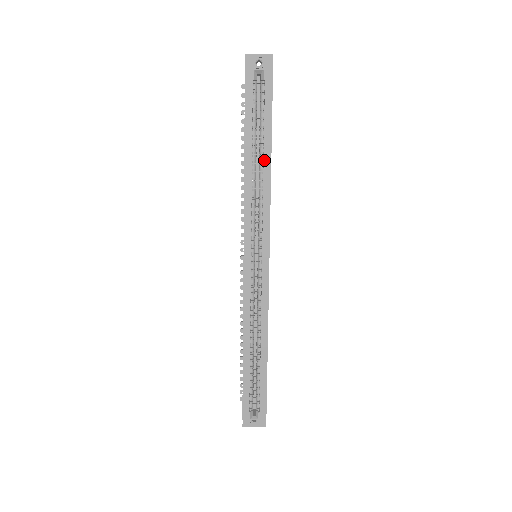
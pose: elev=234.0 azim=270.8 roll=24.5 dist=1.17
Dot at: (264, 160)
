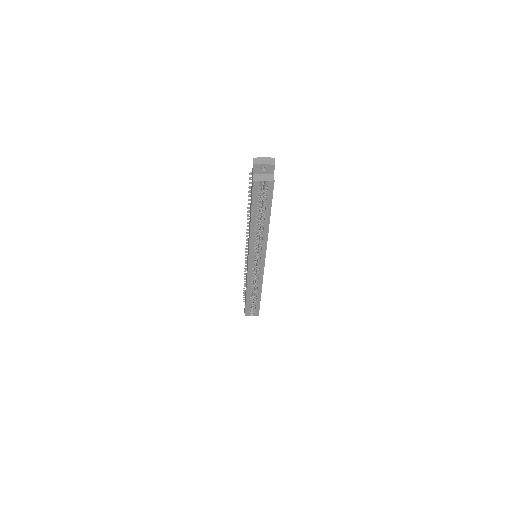
Dot at: (264, 223)
